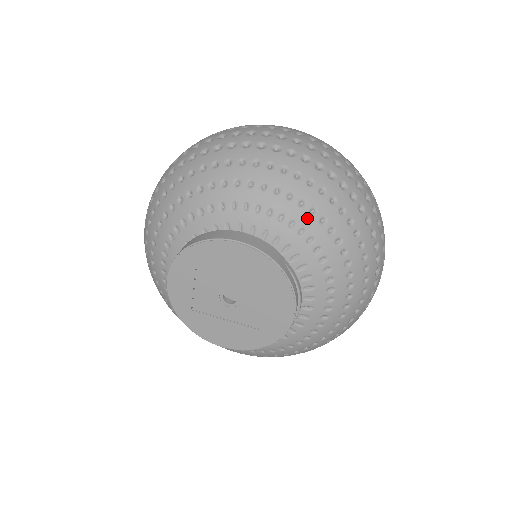
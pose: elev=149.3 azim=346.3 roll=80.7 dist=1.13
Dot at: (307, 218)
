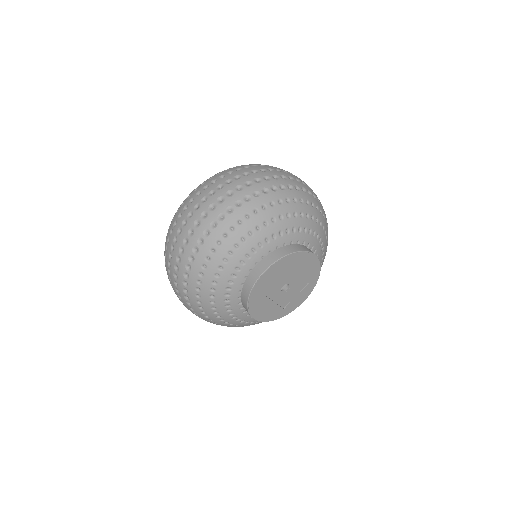
Dot at: (326, 246)
